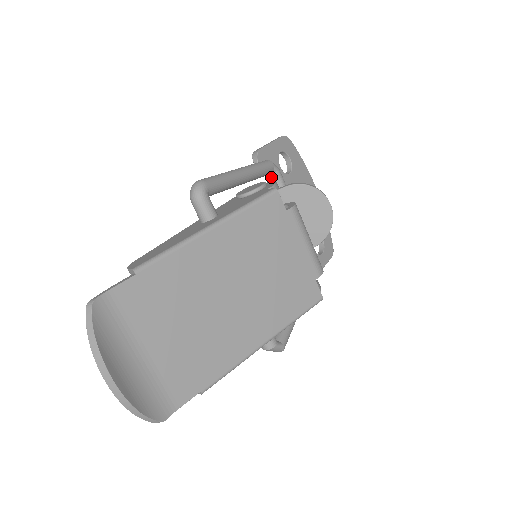
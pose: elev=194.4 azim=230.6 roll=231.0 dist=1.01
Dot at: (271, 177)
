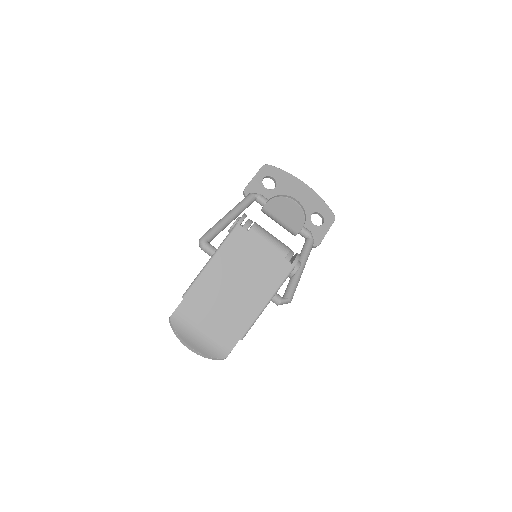
Dot at: (257, 201)
